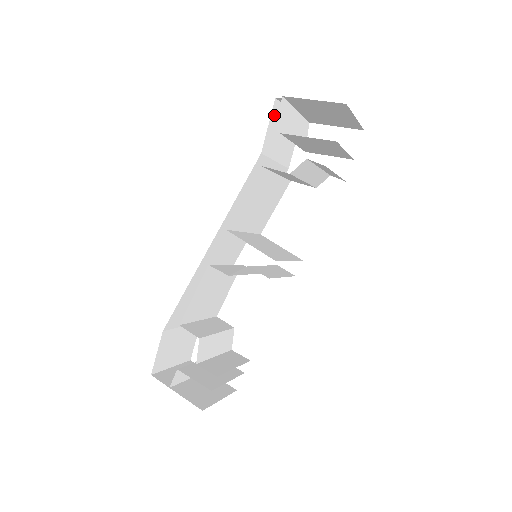
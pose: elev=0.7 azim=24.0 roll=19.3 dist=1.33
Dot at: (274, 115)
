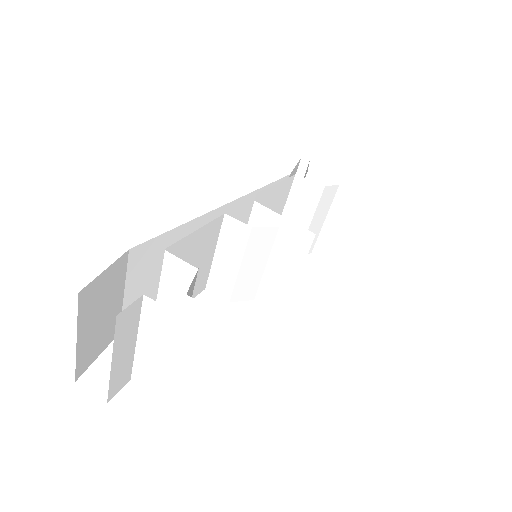
Dot at: (296, 168)
